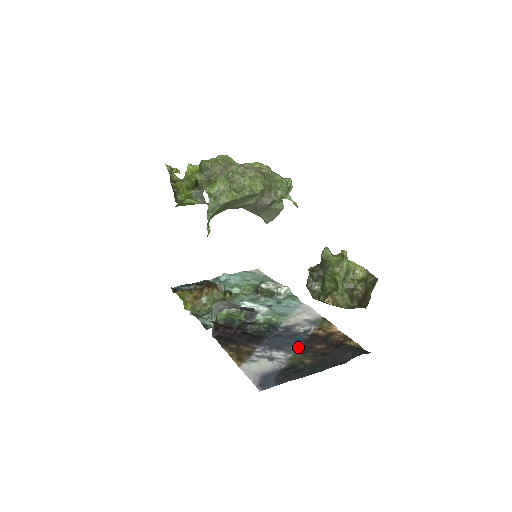
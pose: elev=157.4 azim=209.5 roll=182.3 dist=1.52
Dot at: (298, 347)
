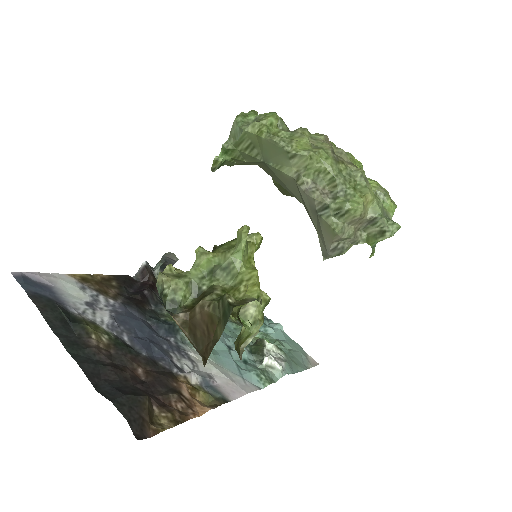
Dot at: (131, 345)
